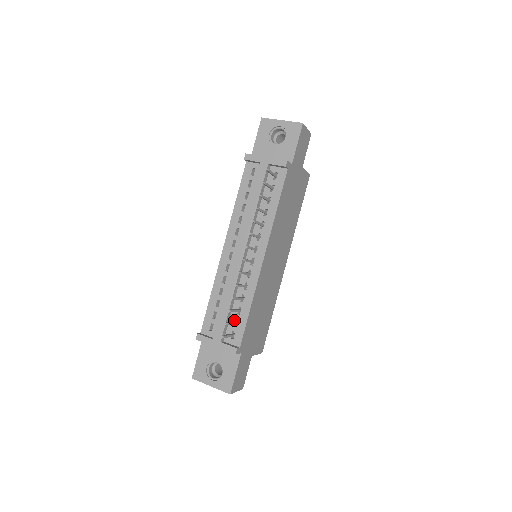
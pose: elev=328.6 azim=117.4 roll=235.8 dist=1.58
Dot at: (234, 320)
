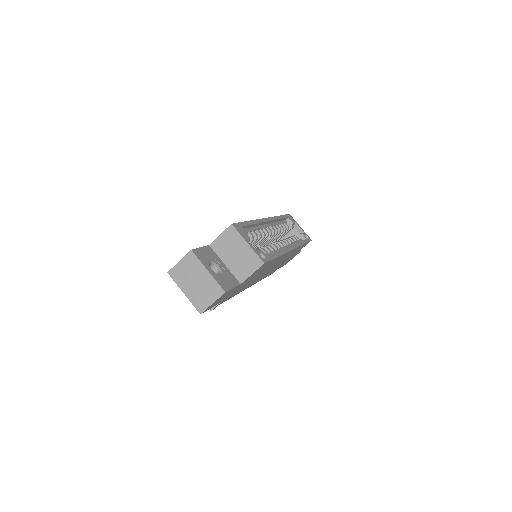
Dot at: occluded
